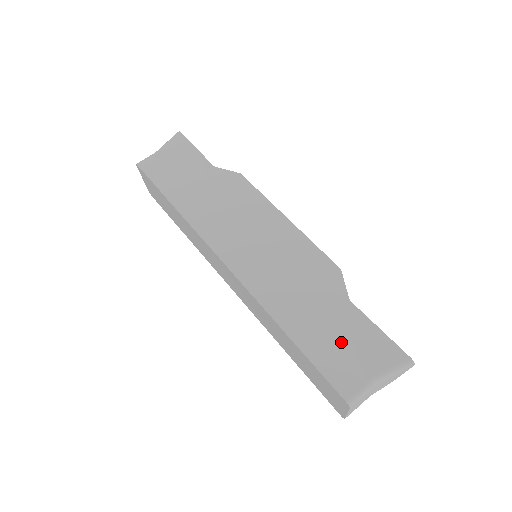
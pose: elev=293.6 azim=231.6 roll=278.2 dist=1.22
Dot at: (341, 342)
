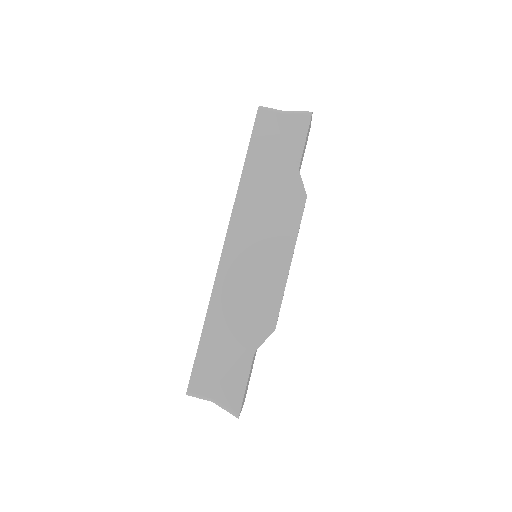
Dot at: (222, 365)
